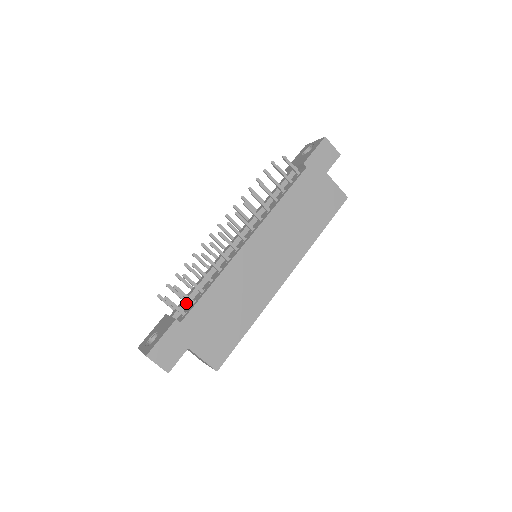
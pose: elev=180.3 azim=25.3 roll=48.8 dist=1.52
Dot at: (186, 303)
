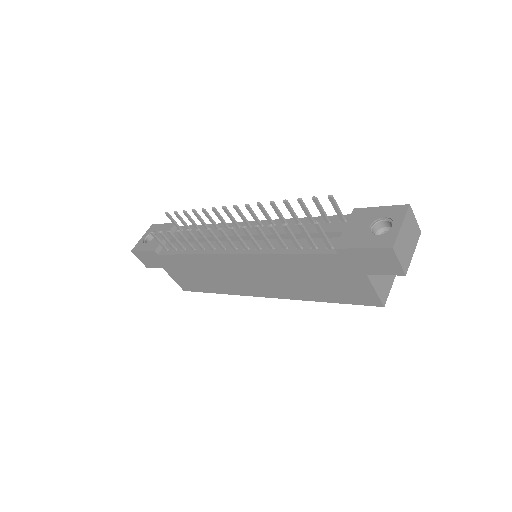
Dot at: occluded
